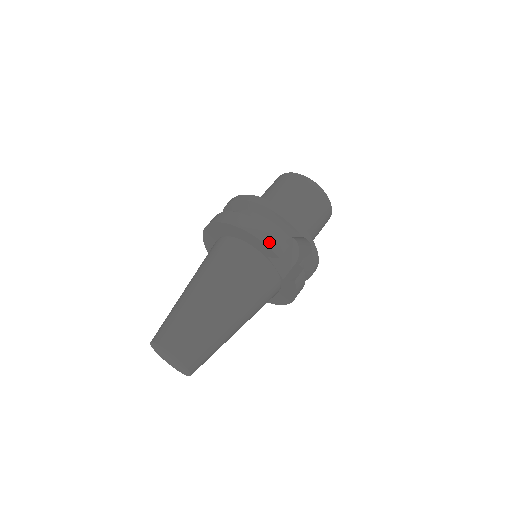
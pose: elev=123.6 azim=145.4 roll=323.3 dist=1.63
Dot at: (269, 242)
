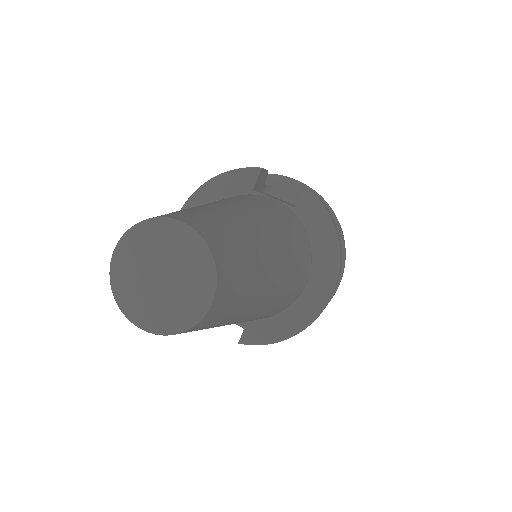
Dot at: (239, 170)
